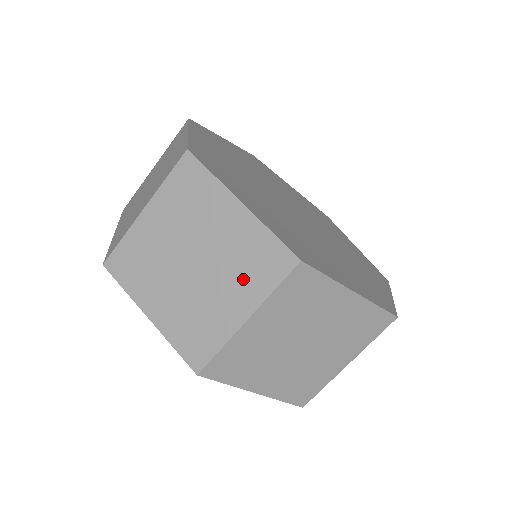
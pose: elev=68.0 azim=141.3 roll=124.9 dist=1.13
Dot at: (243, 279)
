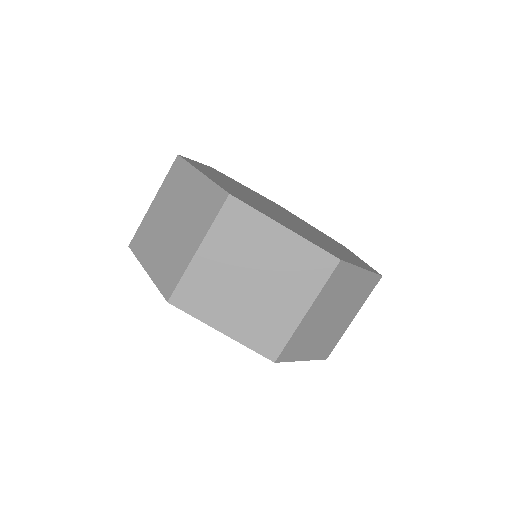
Dot at: (298, 283)
